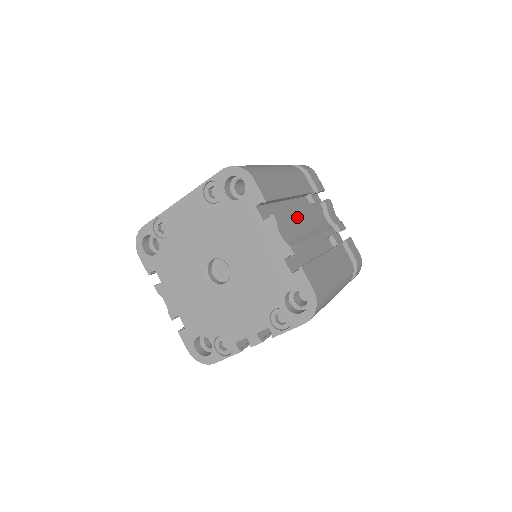
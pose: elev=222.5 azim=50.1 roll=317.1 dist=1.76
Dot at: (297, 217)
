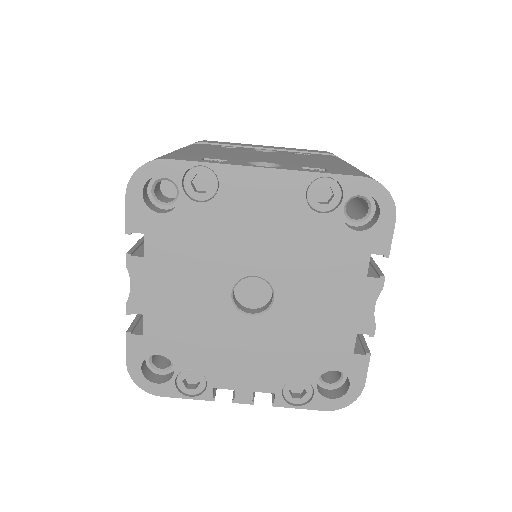
Dot at: occluded
